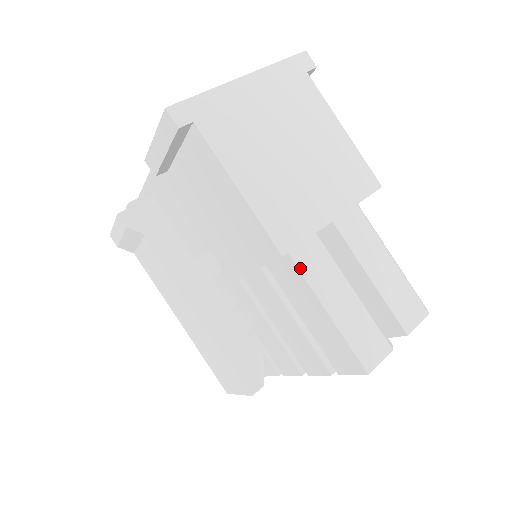
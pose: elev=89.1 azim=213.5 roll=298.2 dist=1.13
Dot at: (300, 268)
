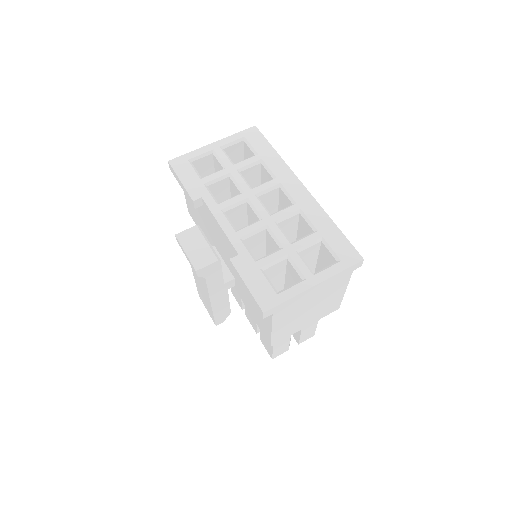
Dot at: occluded
